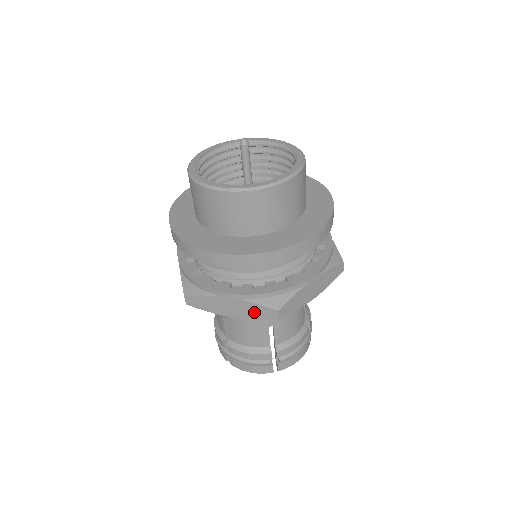
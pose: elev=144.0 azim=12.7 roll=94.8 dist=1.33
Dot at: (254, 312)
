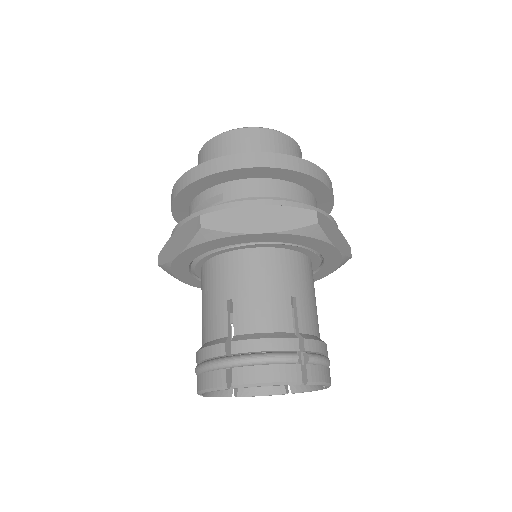
Dot at: (288, 219)
